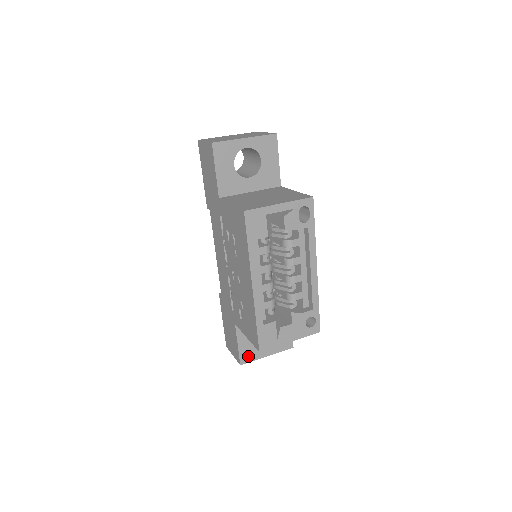
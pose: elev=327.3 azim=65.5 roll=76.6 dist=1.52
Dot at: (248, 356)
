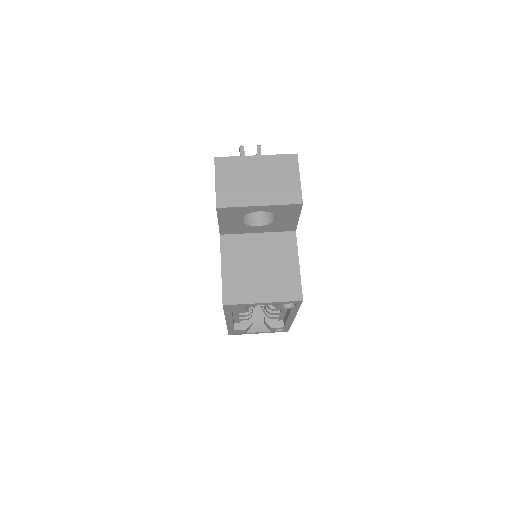
Dot at: occluded
